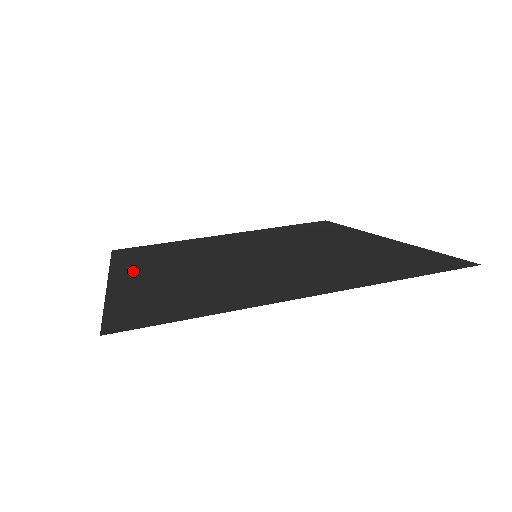
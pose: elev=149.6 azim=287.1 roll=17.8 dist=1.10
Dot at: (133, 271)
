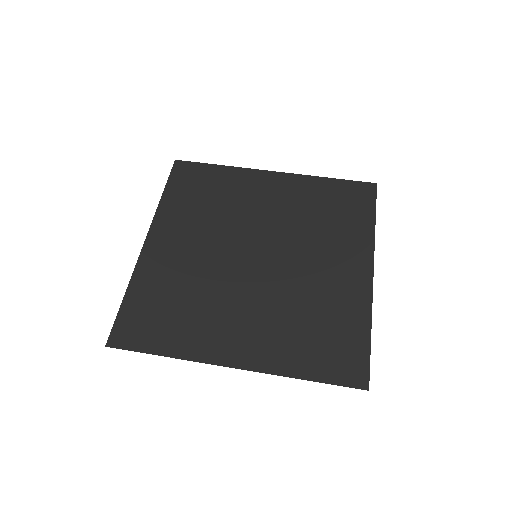
Dot at: (165, 234)
